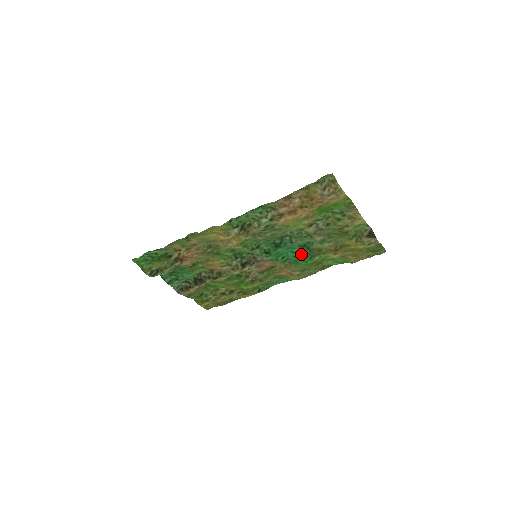
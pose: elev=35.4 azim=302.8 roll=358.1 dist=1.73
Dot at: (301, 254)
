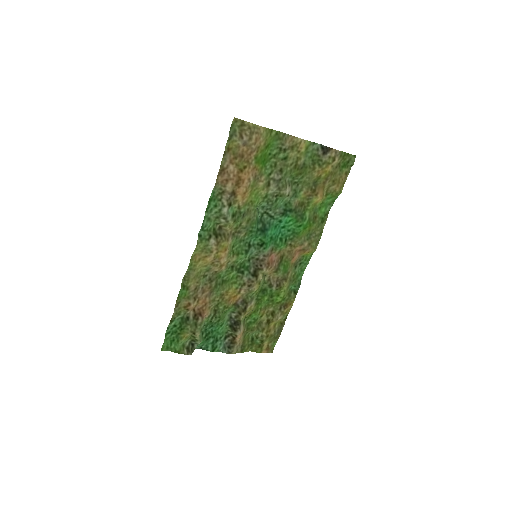
Dot at: (291, 222)
